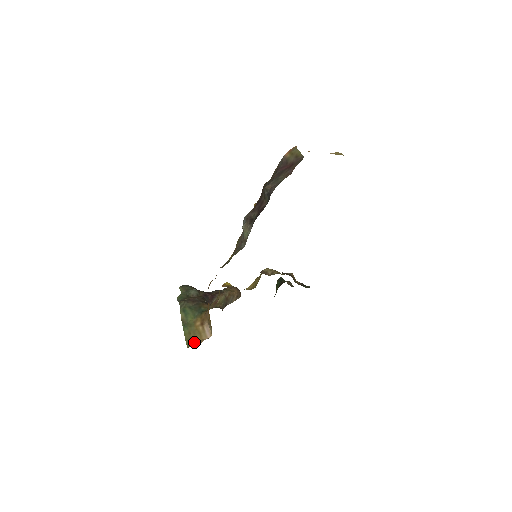
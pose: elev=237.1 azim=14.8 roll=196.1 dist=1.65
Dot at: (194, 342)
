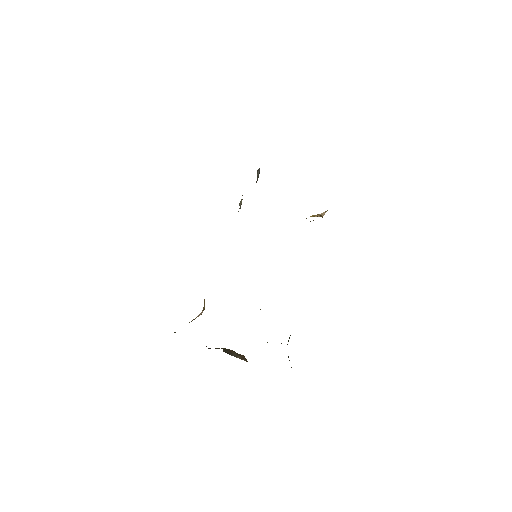
Dot at: occluded
